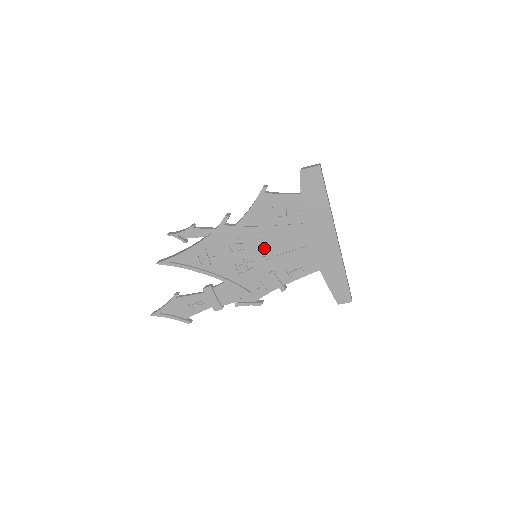
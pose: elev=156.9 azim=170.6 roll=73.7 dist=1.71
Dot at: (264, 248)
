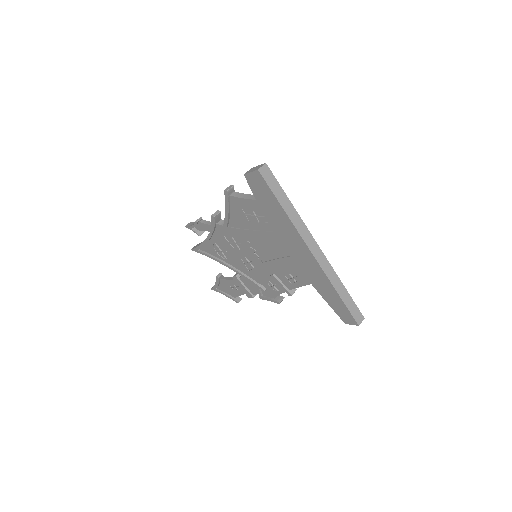
Dot at: (257, 251)
